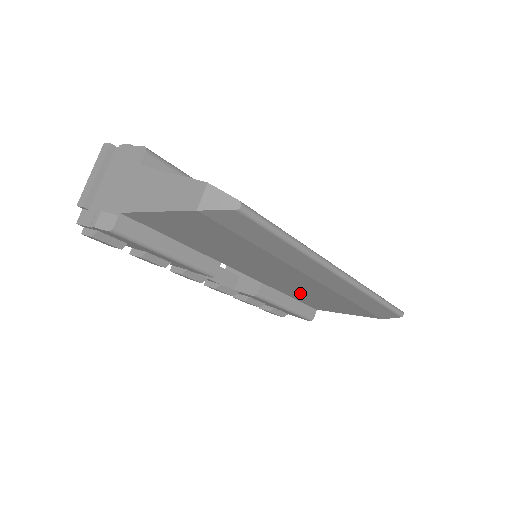
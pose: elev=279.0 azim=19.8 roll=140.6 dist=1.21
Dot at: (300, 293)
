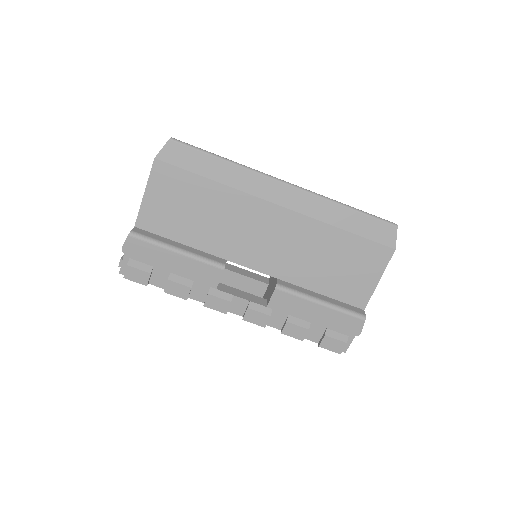
Dot at: (310, 266)
